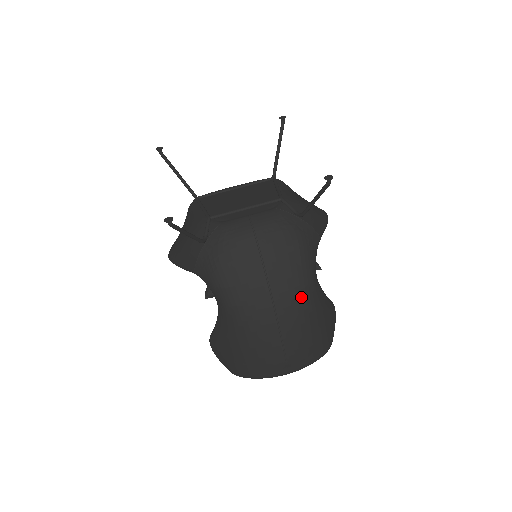
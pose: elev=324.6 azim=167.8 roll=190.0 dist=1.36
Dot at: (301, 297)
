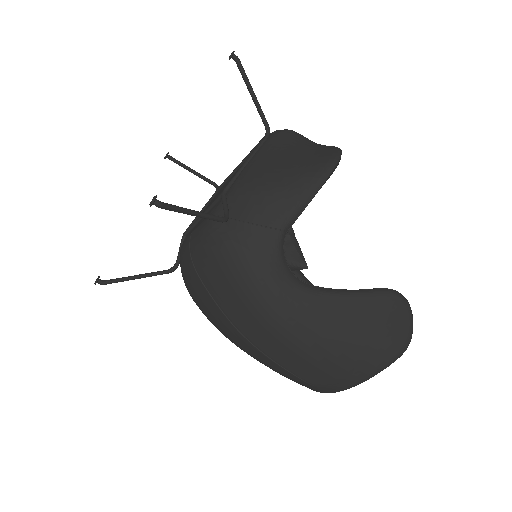
Dot at: (267, 321)
